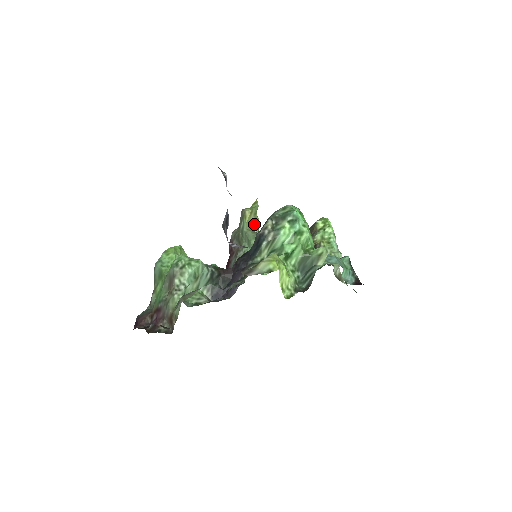
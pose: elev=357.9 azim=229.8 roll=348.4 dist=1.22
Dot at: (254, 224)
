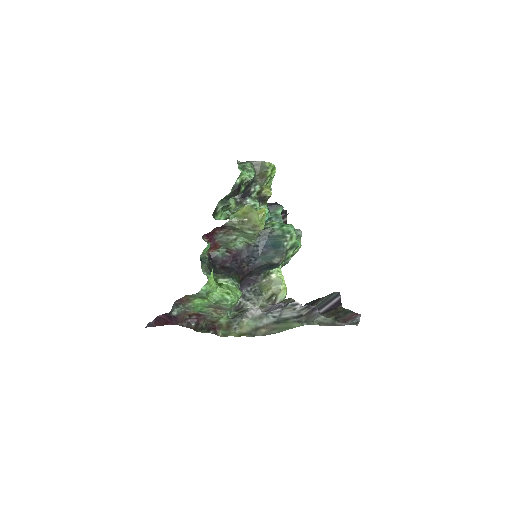
Dot at: occluded
